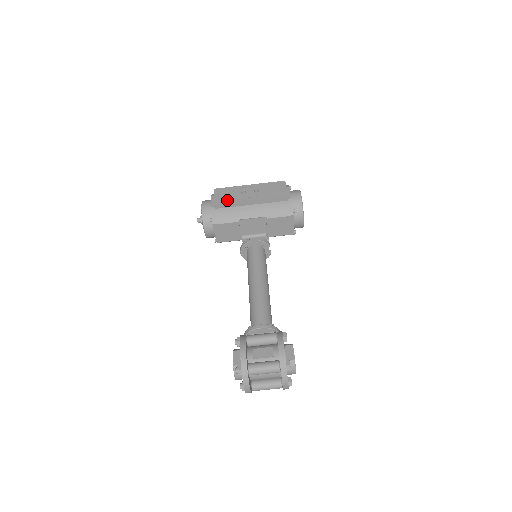
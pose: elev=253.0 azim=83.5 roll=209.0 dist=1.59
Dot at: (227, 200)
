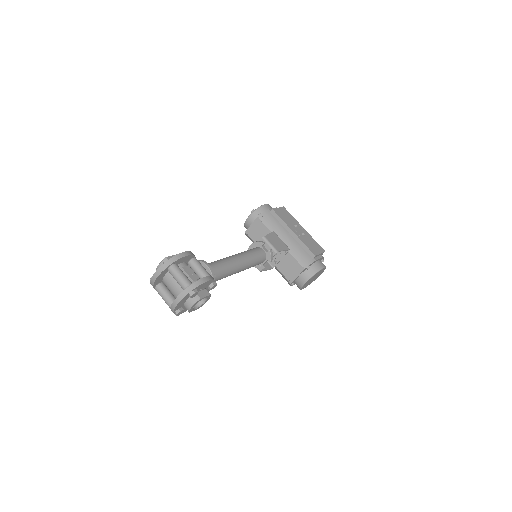
Dot at: (282, 216)
